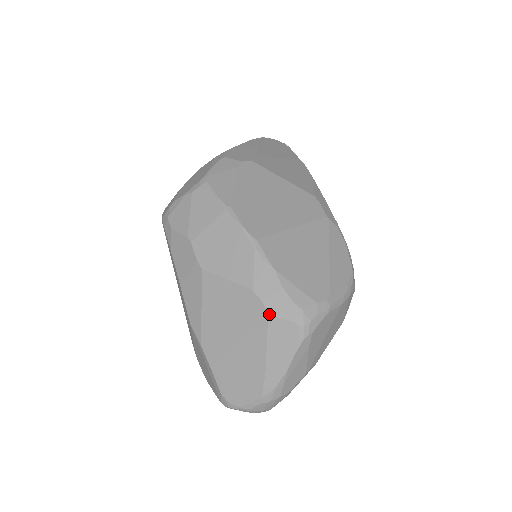
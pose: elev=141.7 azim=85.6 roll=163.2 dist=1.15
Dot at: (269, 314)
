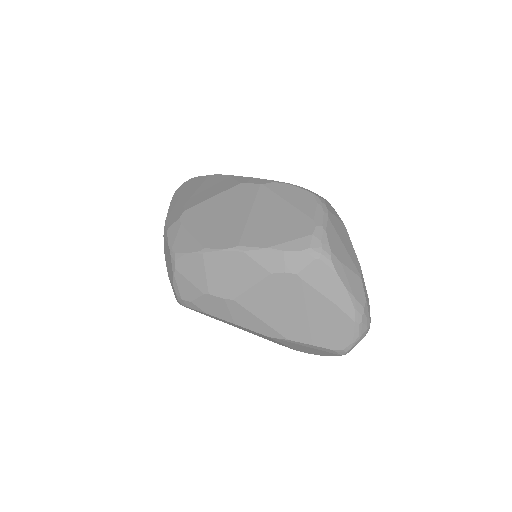
Dot at: (296, 274)
